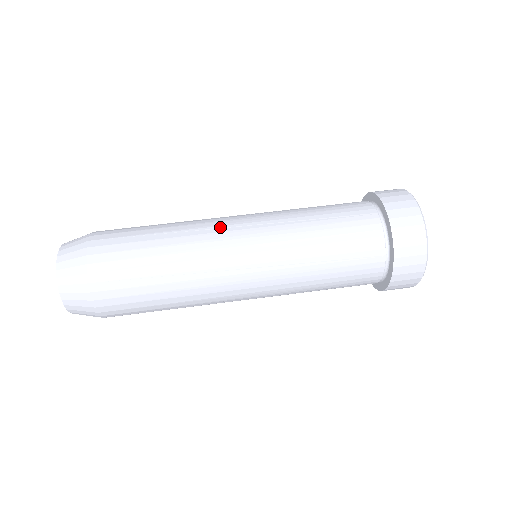
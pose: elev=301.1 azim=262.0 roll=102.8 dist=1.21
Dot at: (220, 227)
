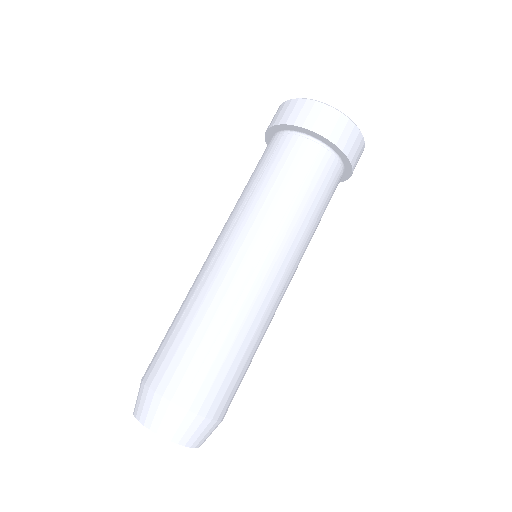
Dot at: (210, 264)
